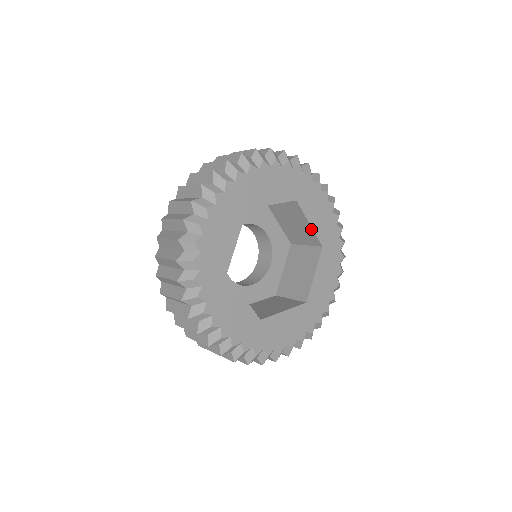
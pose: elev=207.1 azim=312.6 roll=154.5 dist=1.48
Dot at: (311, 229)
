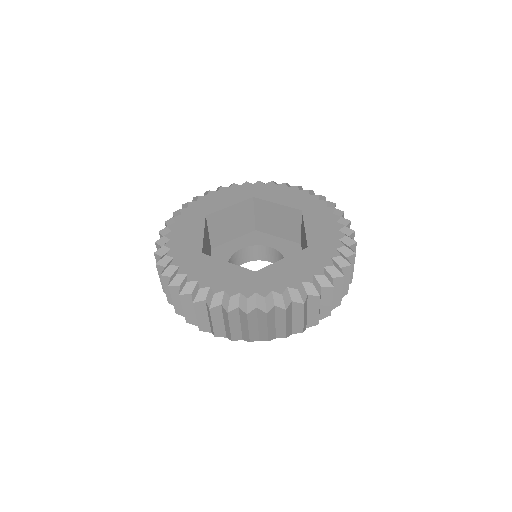
Dot at: (282, 207)
